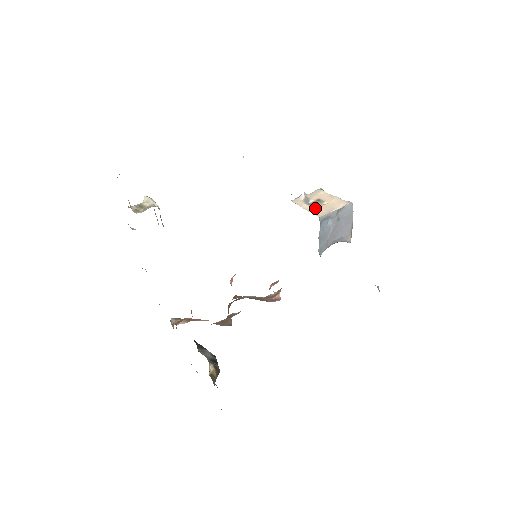
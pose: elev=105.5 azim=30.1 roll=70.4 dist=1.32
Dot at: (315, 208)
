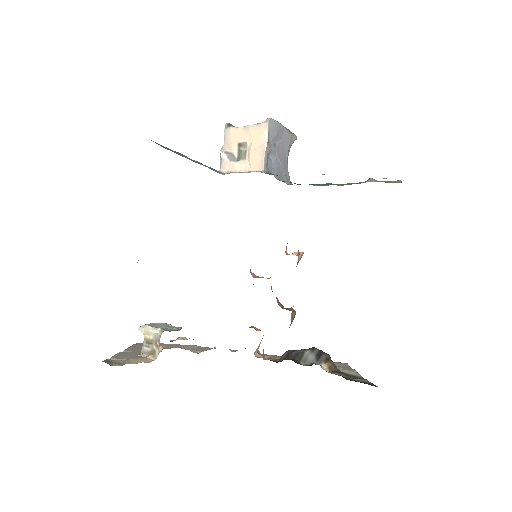
Dot at: (248, 161)
